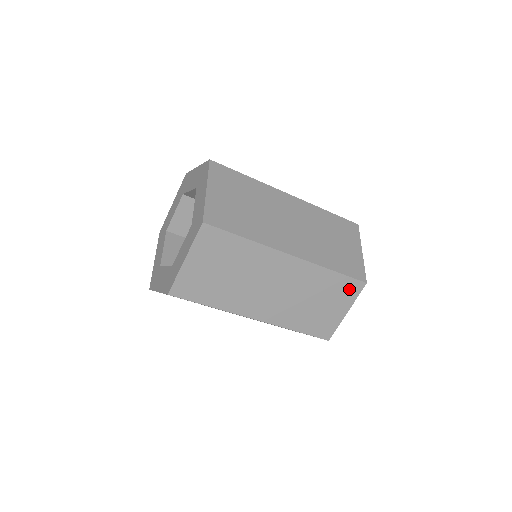
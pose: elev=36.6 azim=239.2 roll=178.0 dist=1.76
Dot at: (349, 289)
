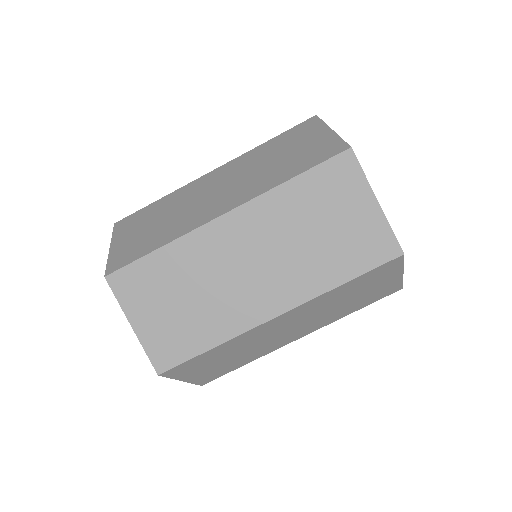
Dot at: (339, 176)
